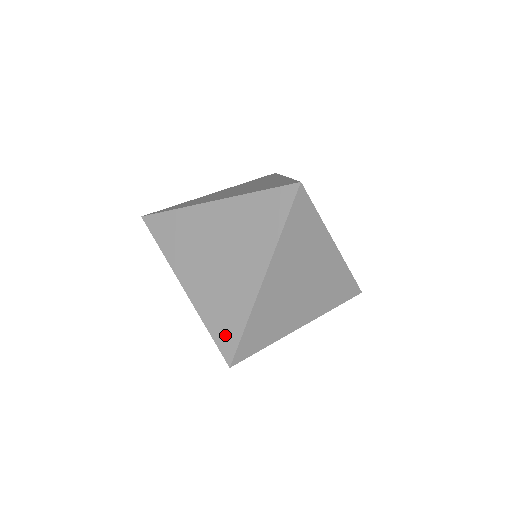
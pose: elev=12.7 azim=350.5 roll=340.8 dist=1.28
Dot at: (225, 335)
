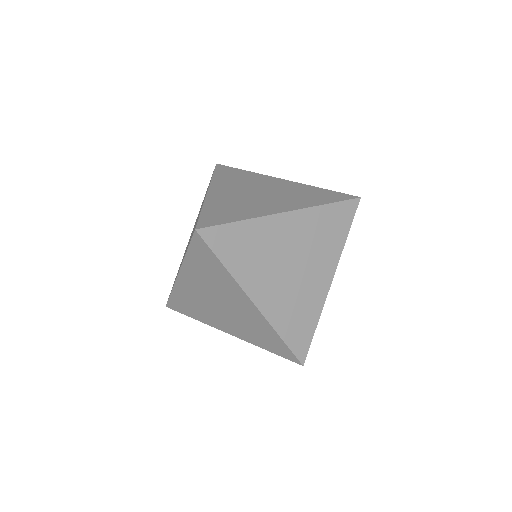
Dot at: (299, 338)
